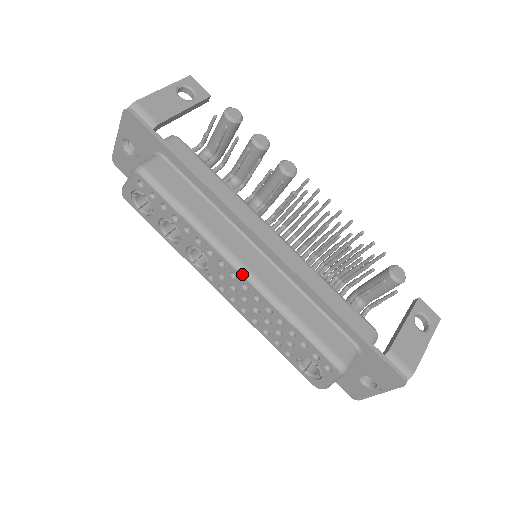
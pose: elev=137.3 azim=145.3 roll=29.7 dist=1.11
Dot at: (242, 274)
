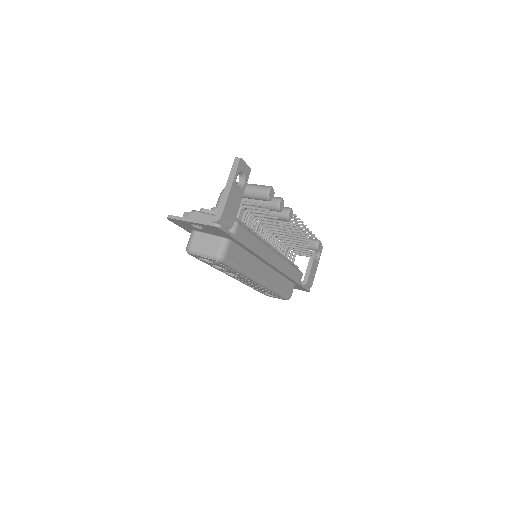
Dot at: (261, 285)
